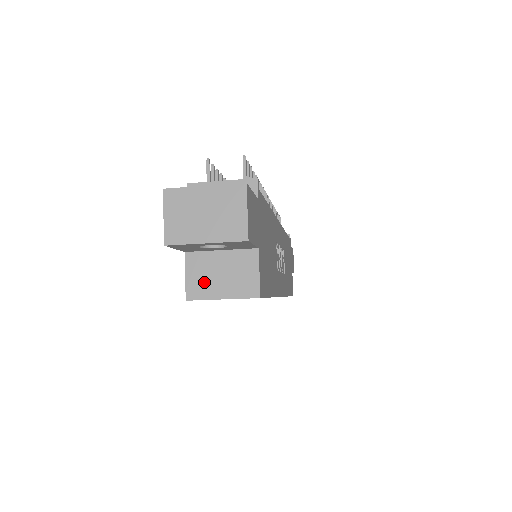
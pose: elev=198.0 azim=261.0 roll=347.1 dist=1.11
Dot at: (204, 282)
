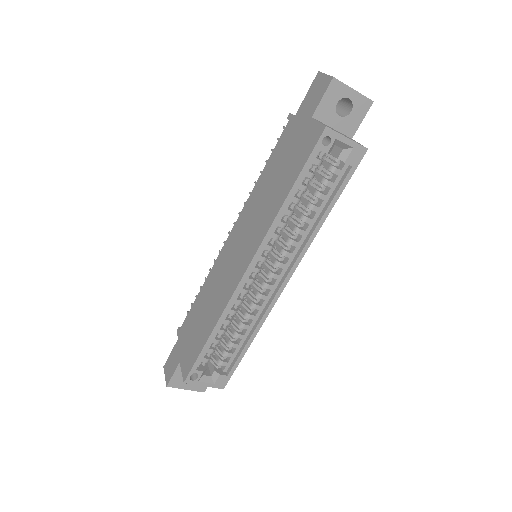
Dot at: occluded
